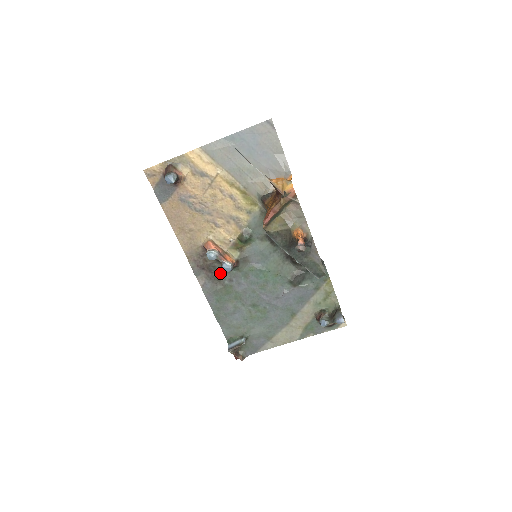
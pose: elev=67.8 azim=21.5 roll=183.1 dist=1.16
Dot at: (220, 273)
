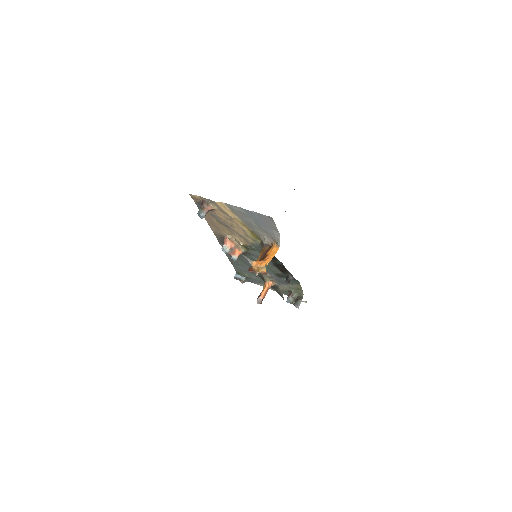
Dot at: occluded
